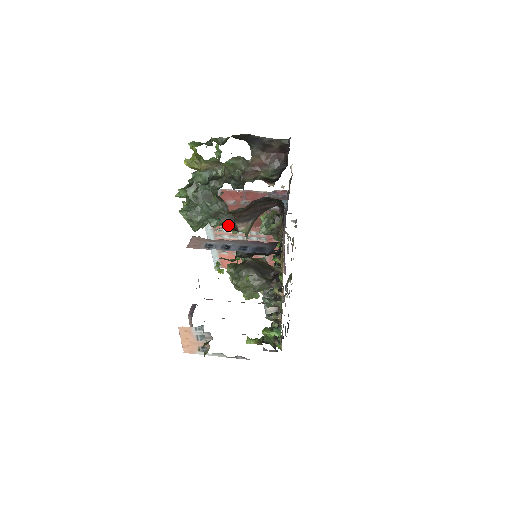
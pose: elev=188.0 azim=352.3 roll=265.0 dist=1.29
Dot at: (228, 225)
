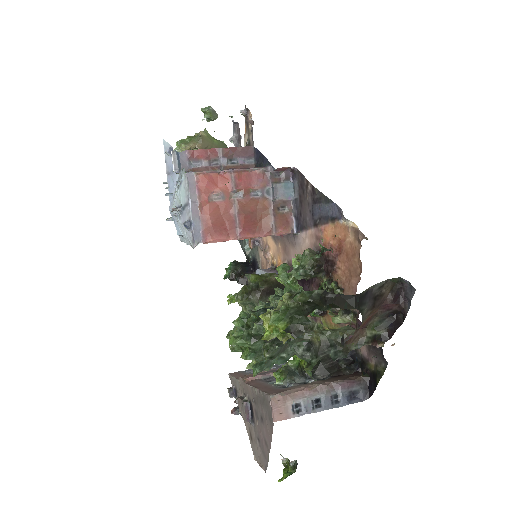
Dot at: occluded
